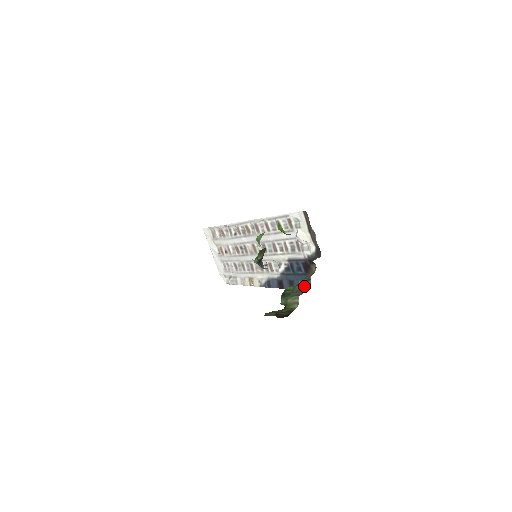
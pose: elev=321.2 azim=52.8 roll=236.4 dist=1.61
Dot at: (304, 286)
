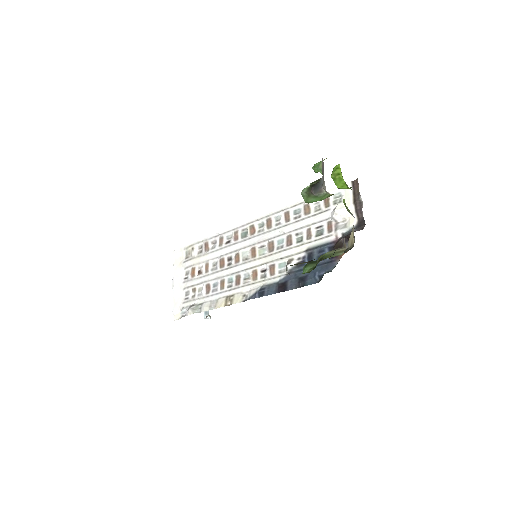
Dot at: occluded
